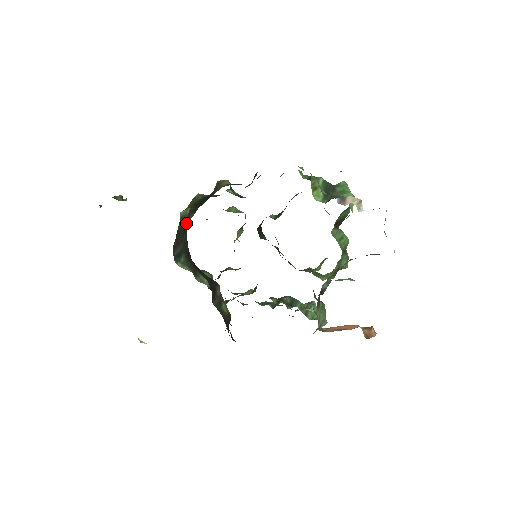
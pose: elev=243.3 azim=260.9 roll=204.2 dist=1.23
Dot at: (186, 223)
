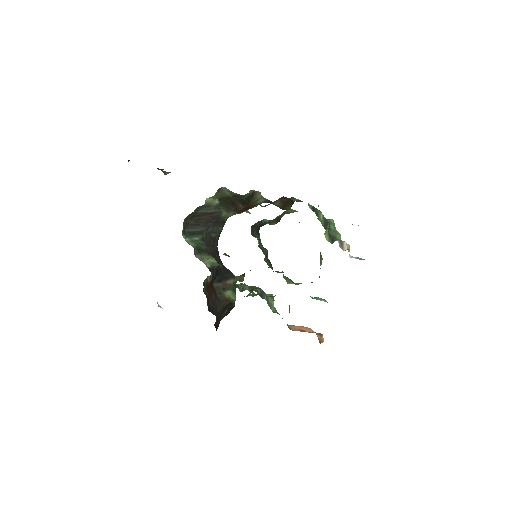
Dot at: (215, 214)
